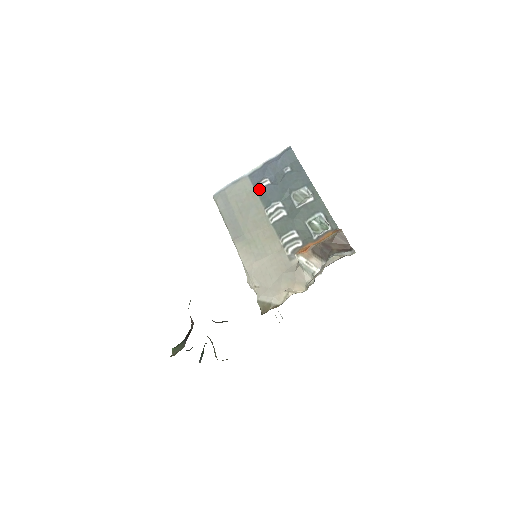
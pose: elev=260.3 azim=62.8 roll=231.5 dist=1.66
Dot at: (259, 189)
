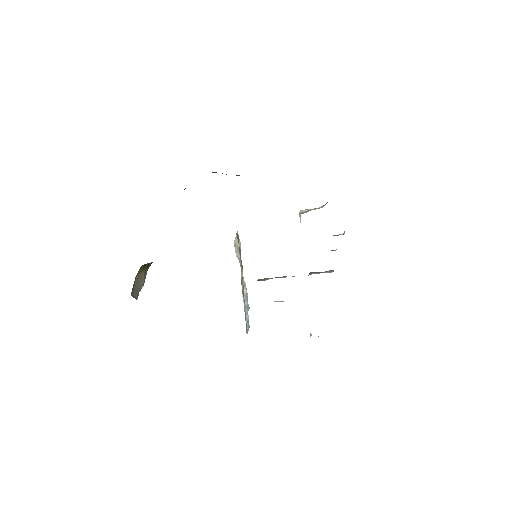
Dot at: occluded
